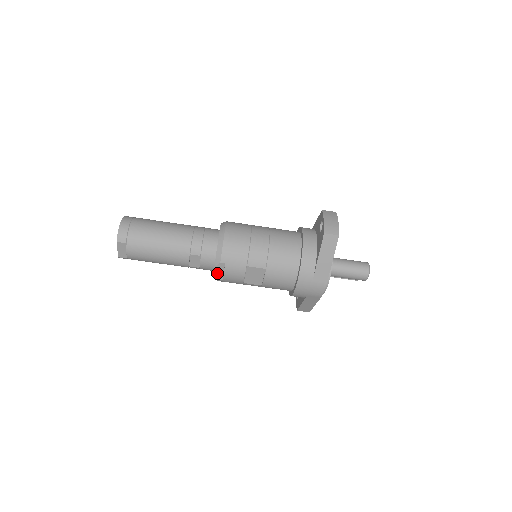
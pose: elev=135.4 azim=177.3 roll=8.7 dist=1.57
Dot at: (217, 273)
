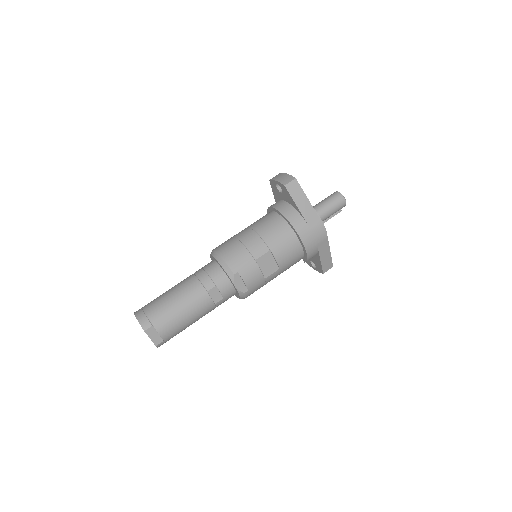
Dot at: (239, 287)
